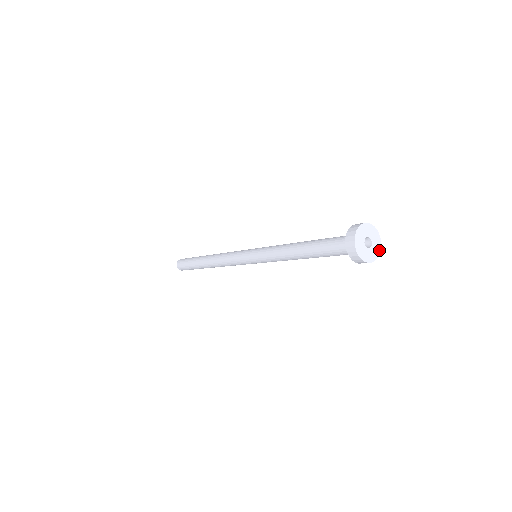
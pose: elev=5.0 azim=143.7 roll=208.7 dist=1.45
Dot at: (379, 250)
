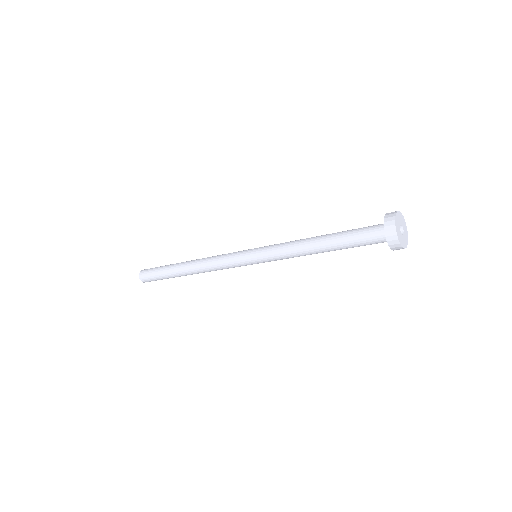
Dot at: (406, 245)
